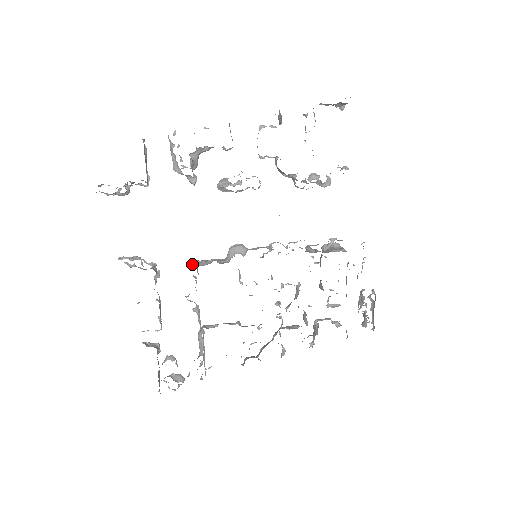
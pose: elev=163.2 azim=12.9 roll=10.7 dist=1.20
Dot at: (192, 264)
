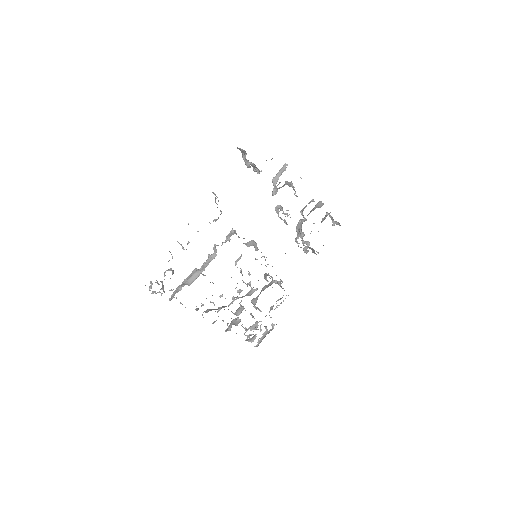
Dot at: (234, 231)
